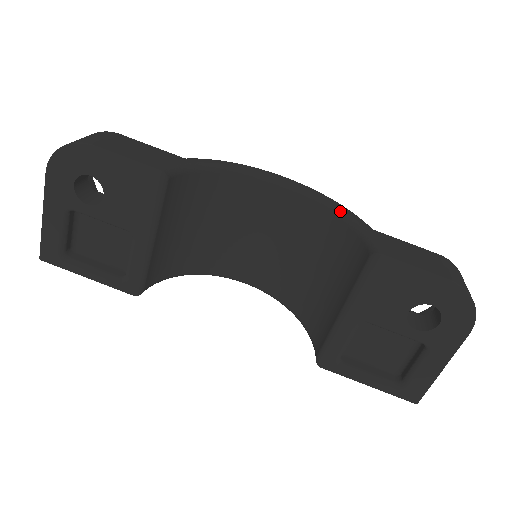
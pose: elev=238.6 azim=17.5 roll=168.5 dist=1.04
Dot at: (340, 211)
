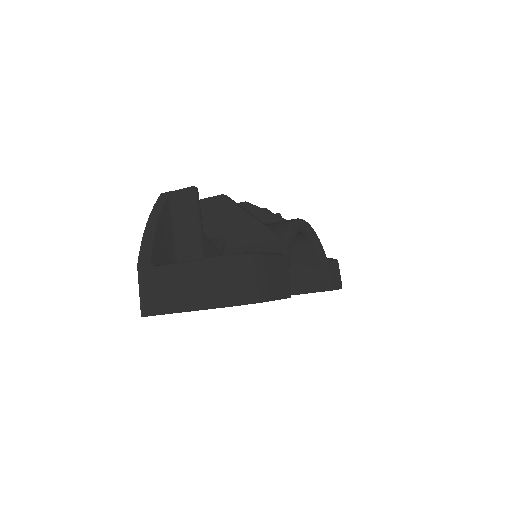
Dot at: (320, 248)
